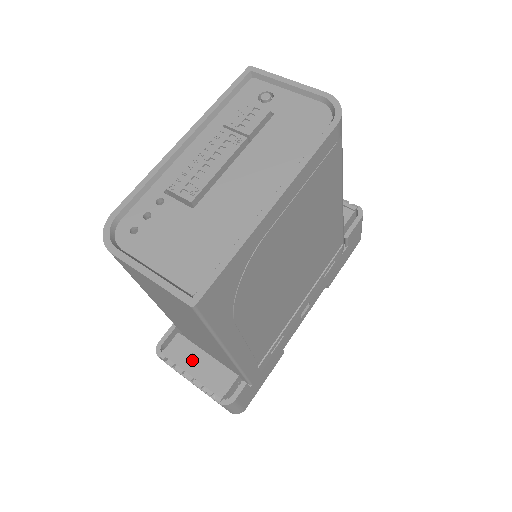
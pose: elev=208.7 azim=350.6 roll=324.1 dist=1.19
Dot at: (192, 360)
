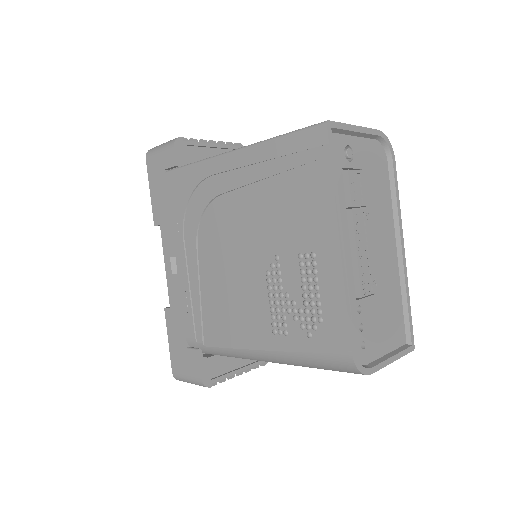
Dot at: (232, 363)
